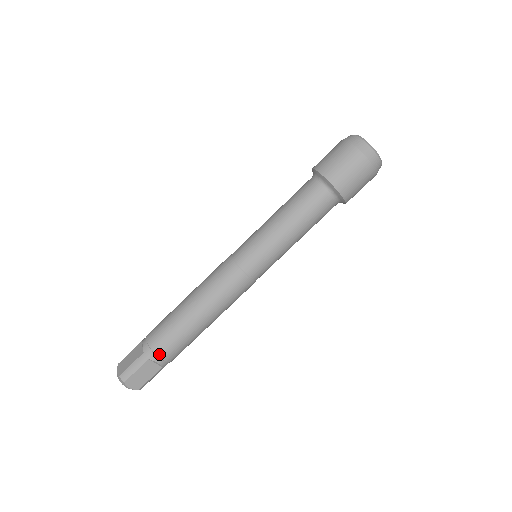
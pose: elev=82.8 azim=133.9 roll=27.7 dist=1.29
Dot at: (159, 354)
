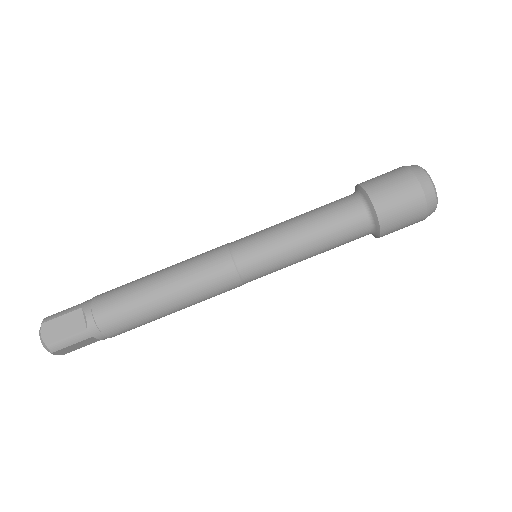
Dot at: (94, 305)
